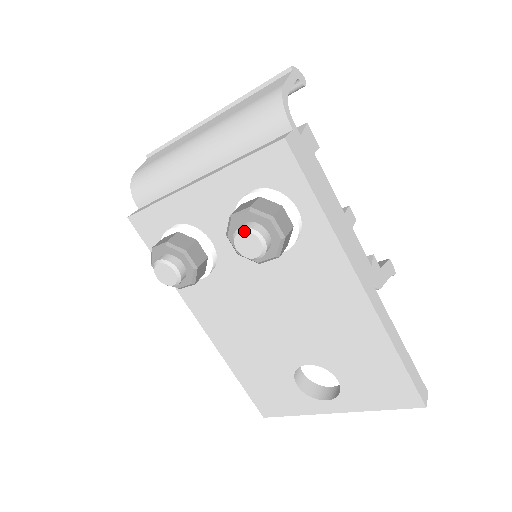
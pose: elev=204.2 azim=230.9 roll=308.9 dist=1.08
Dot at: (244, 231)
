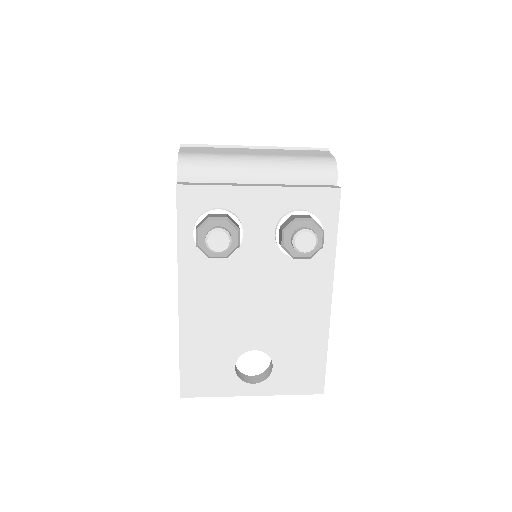
Dot at: (309, 232)
